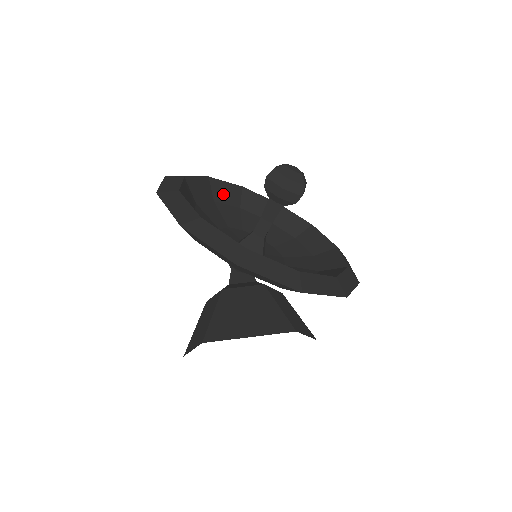
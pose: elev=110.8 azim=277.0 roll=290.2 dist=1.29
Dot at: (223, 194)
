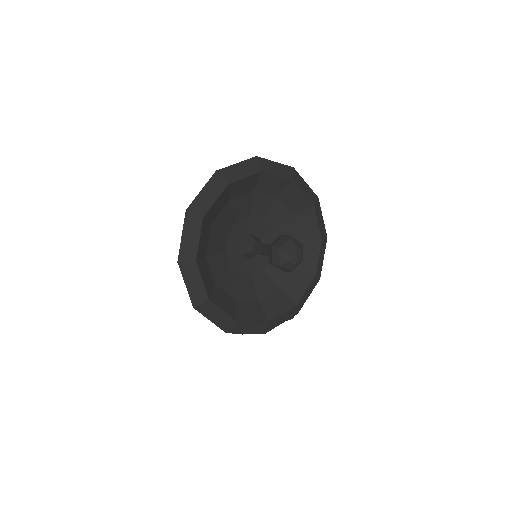
Dot at: (216, 211)
